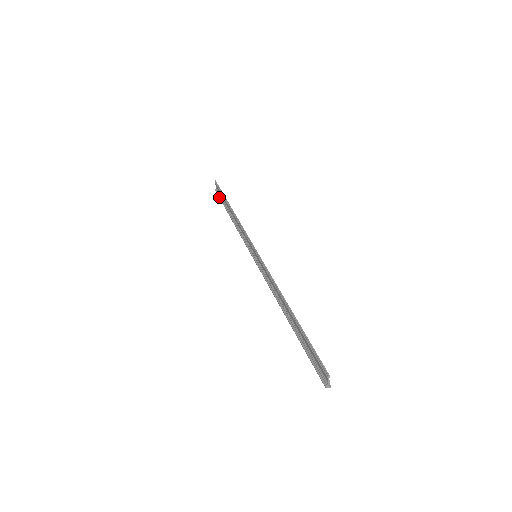
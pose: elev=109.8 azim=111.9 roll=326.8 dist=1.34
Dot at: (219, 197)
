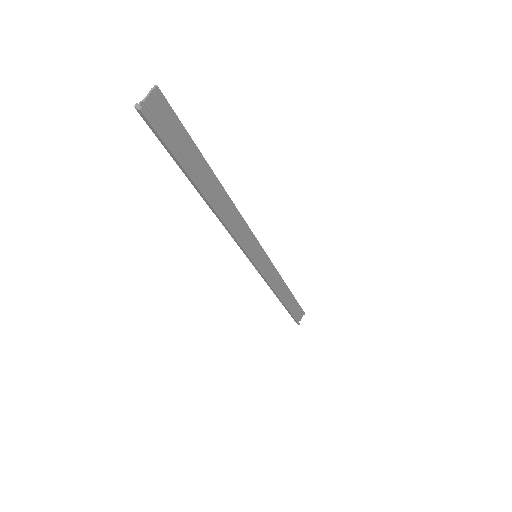
Dot at: occluded
